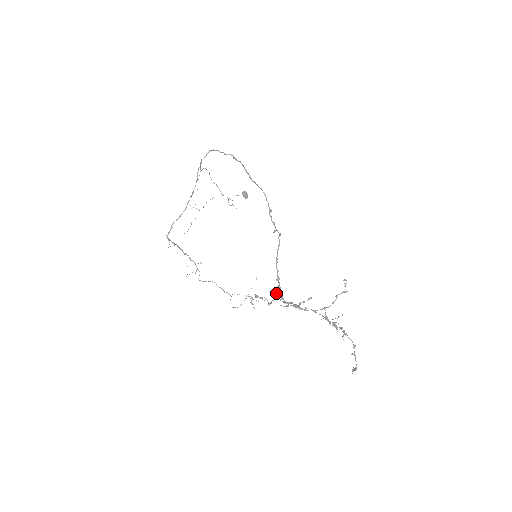
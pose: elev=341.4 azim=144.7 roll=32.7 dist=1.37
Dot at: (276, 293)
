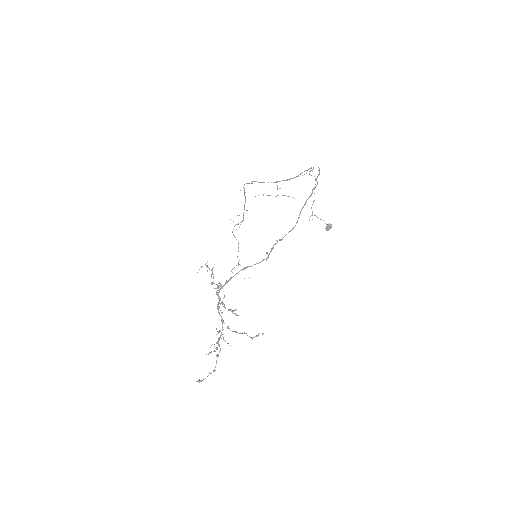
Dot at: occluded
